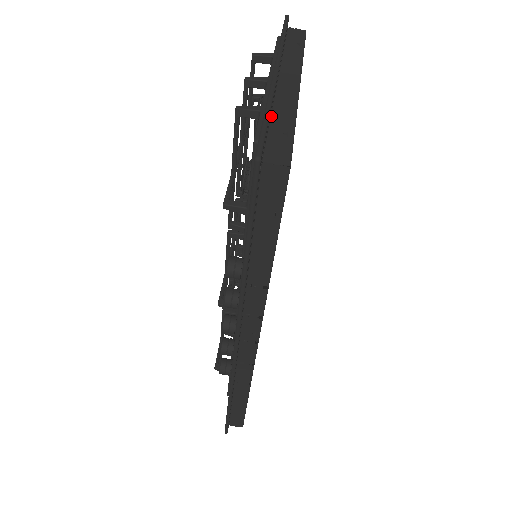
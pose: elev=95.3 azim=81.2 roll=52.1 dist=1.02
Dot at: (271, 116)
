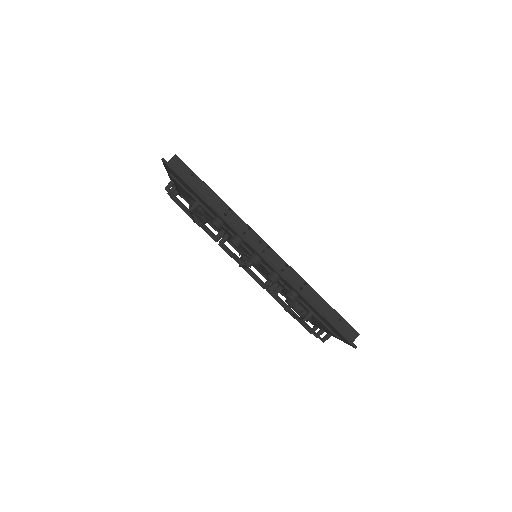
Dot at: occluded
